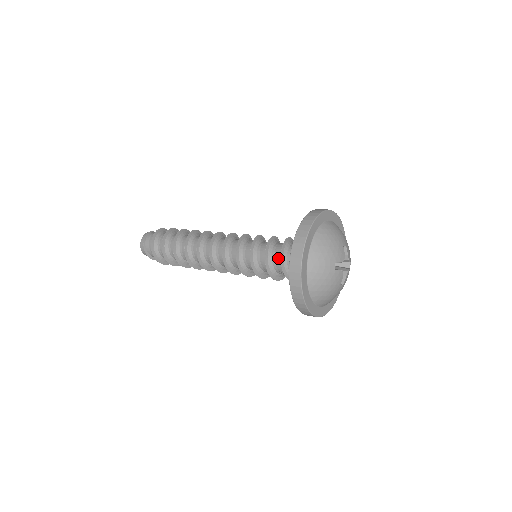
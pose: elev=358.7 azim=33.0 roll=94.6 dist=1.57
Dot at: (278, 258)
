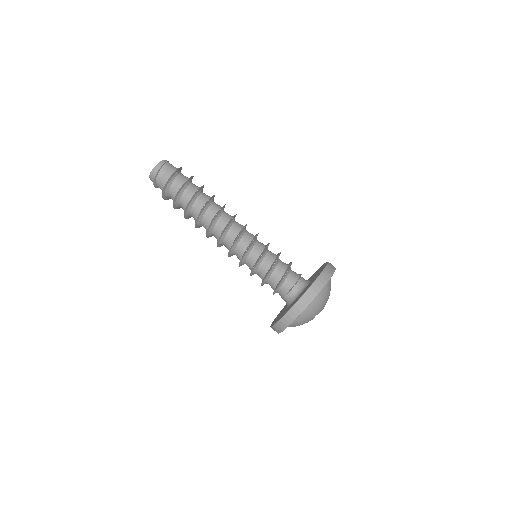
Dot at: (275, 281)
